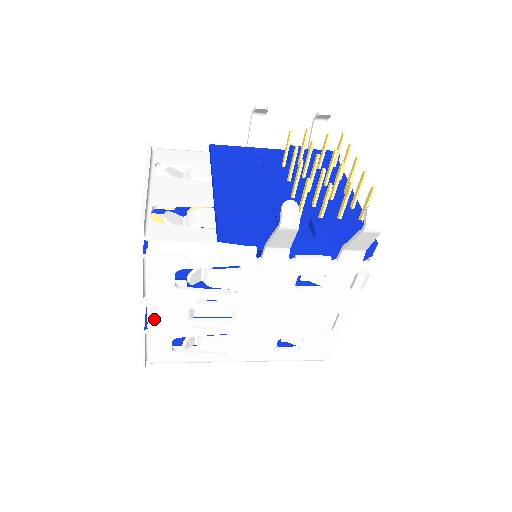
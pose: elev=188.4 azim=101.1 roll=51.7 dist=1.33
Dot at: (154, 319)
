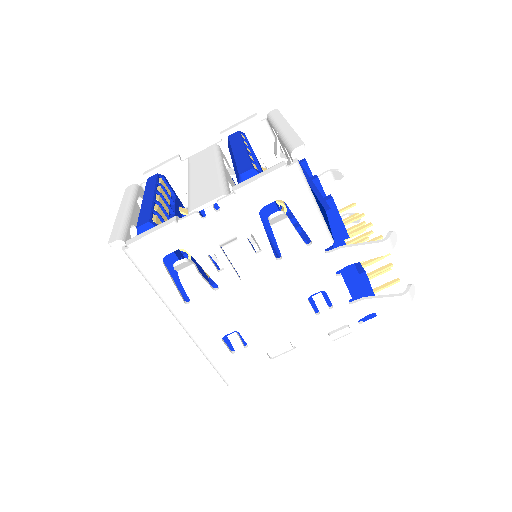
Dot at: (201, 216)
